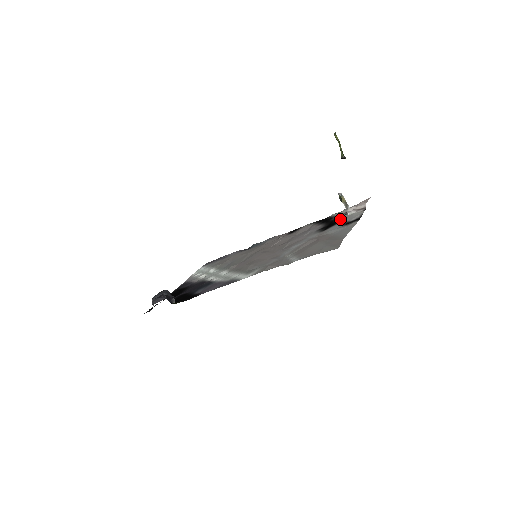
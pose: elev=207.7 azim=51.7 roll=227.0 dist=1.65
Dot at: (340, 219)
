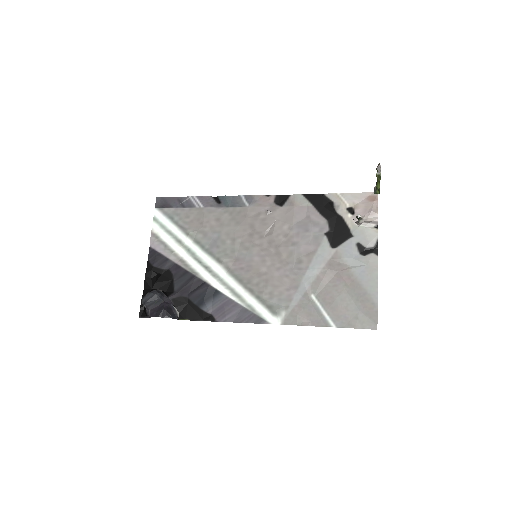
Dot at: (349, 227)
